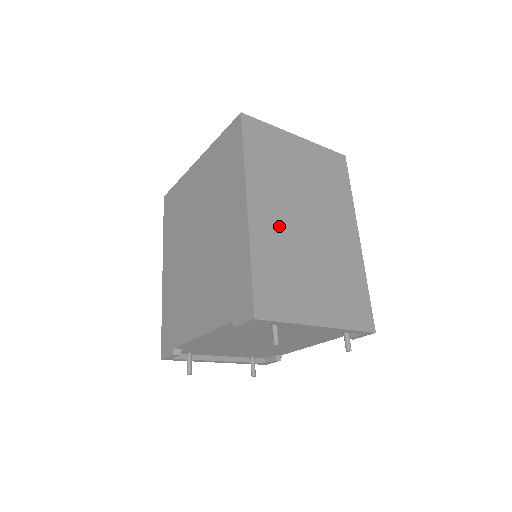
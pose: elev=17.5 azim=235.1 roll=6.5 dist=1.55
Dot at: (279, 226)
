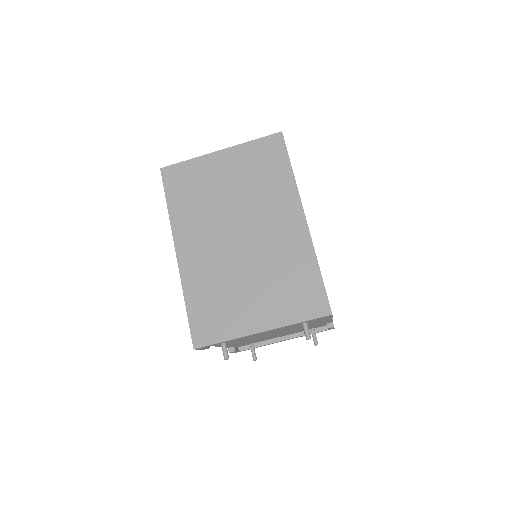
Dot at: (208, 256)
